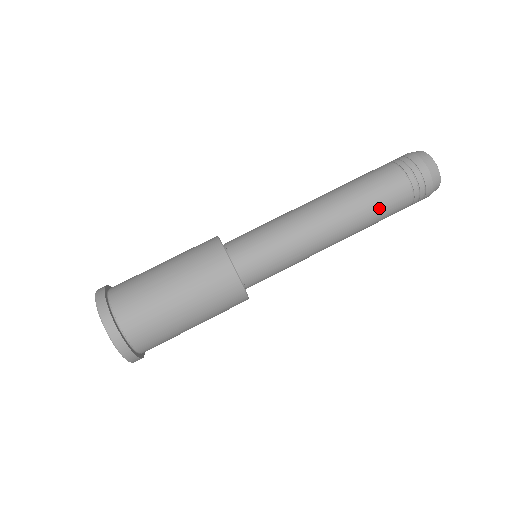
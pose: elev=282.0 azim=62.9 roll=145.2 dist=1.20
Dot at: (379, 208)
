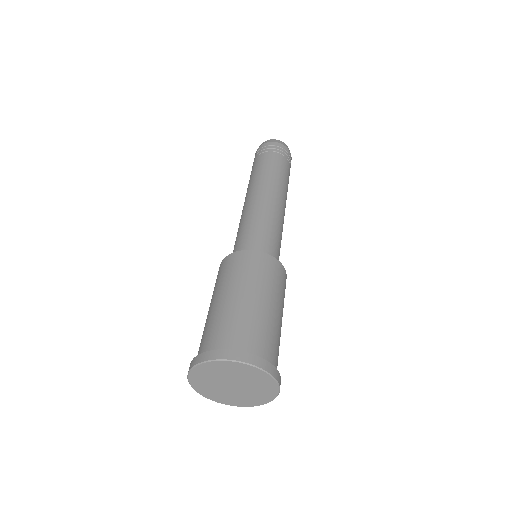
Dot at: (286, 179)
